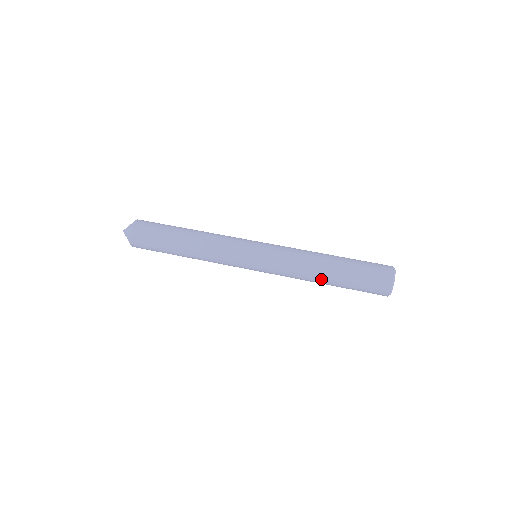
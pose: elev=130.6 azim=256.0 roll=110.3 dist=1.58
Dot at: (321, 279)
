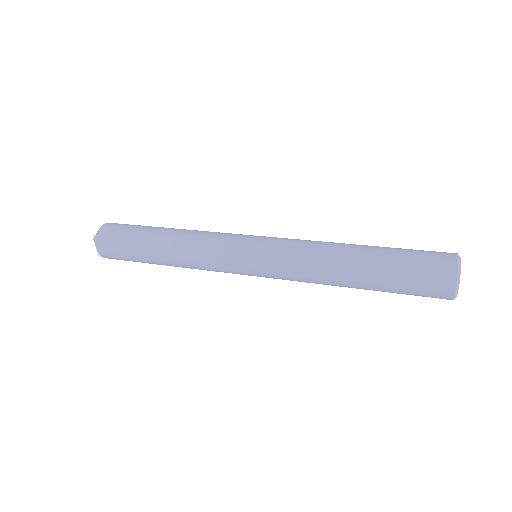
Dot at: (349, 255)
